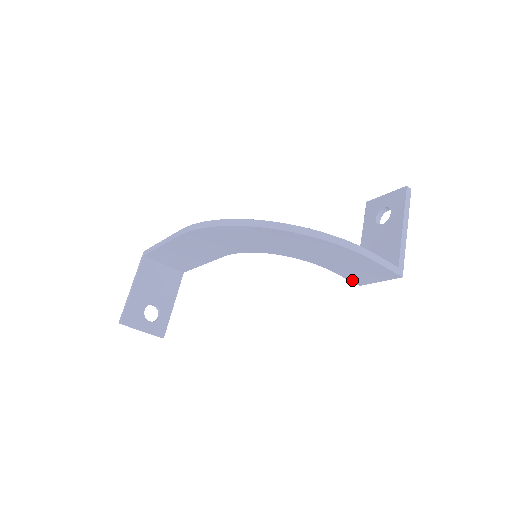
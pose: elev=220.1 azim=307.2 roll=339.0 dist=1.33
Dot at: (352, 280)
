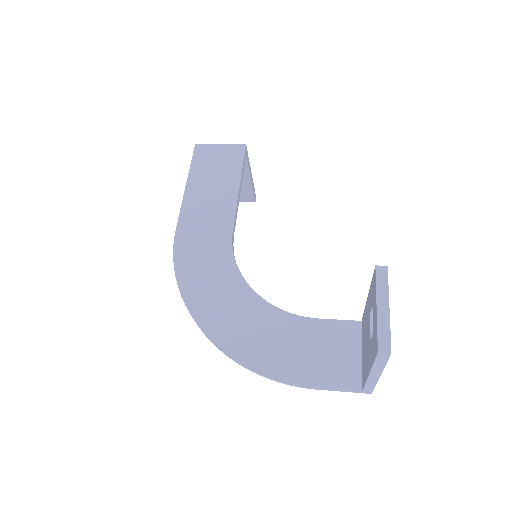
Dot at: occluded
